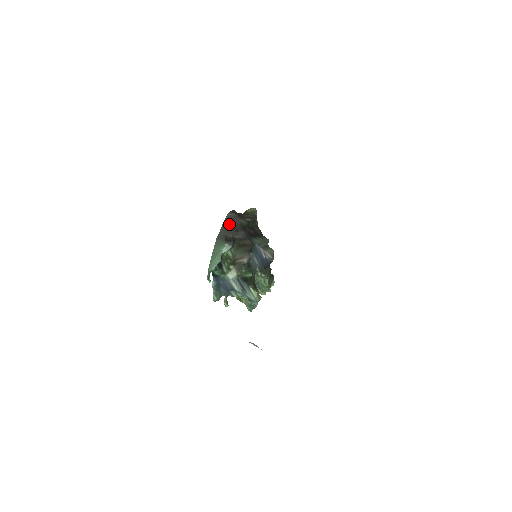
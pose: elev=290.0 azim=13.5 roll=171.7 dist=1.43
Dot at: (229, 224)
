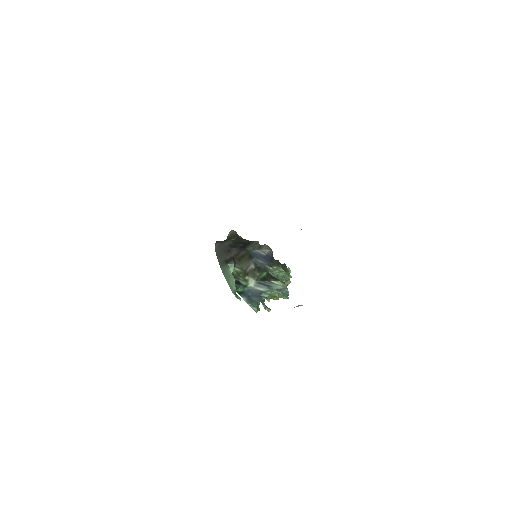
Dot at: (221, 252)
